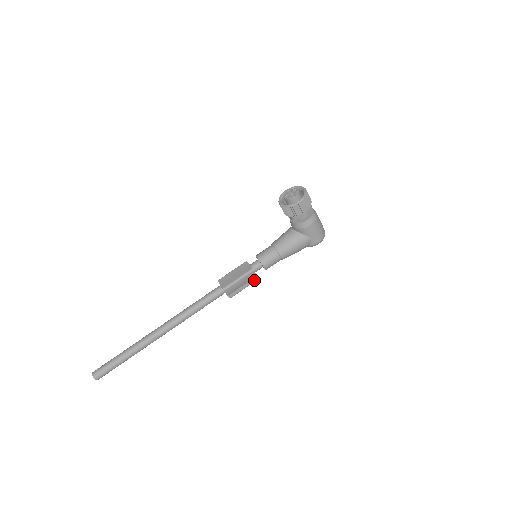
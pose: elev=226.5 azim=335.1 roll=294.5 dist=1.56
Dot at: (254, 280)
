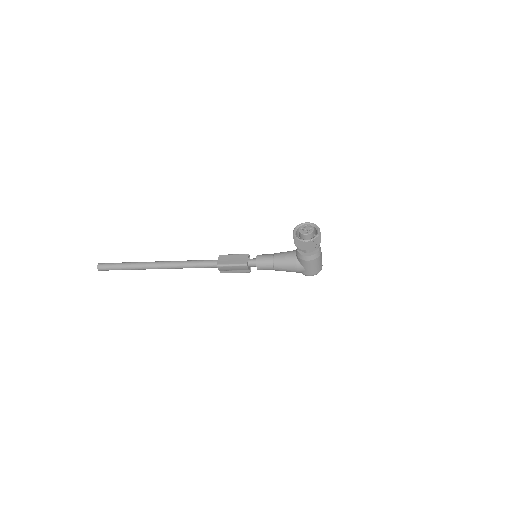
Dot at: (246, 271)
